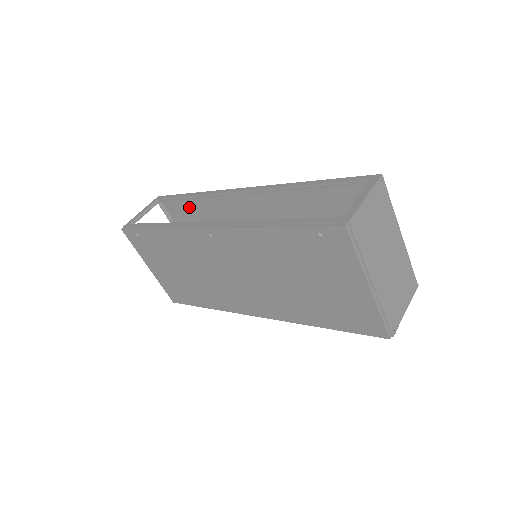
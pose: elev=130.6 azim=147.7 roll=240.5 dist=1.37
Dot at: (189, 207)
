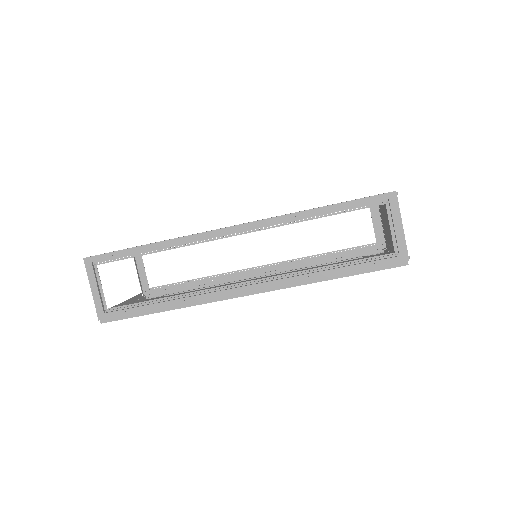
Dot at: occluded
